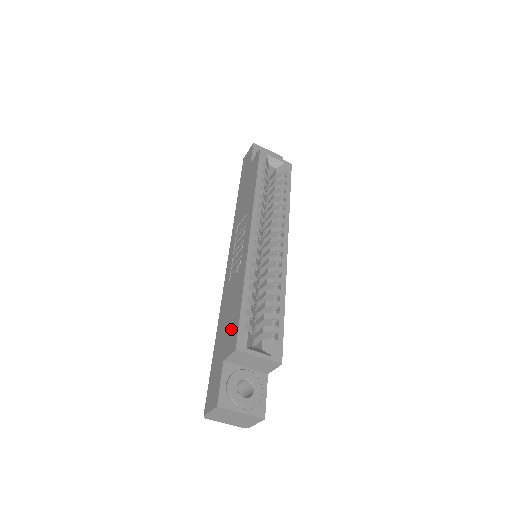
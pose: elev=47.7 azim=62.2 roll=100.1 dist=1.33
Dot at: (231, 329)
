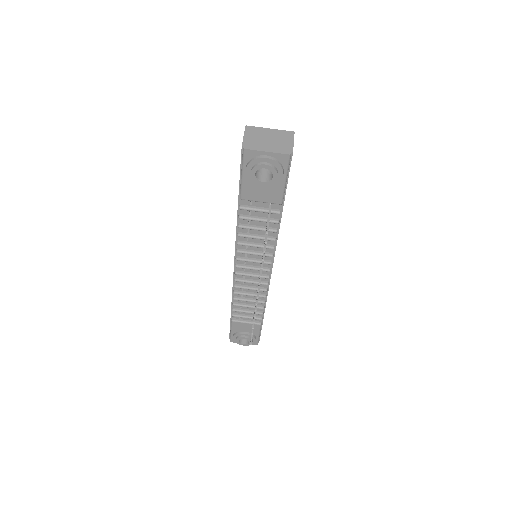
Dot at: occluded
